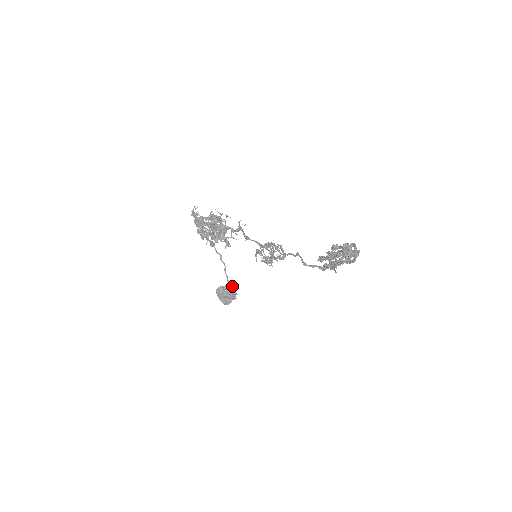
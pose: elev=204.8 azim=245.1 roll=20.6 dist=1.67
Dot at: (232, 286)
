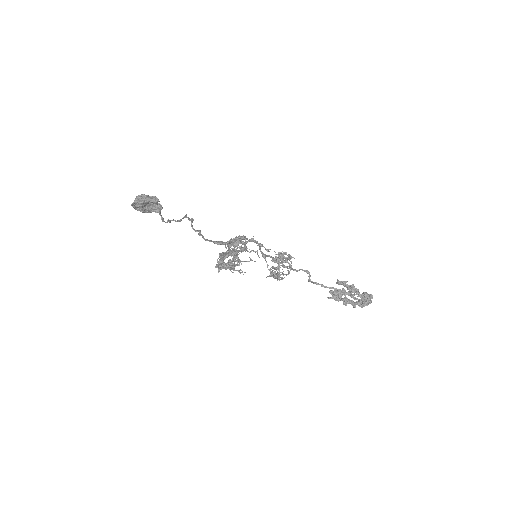
Dot at: (159, 201)
